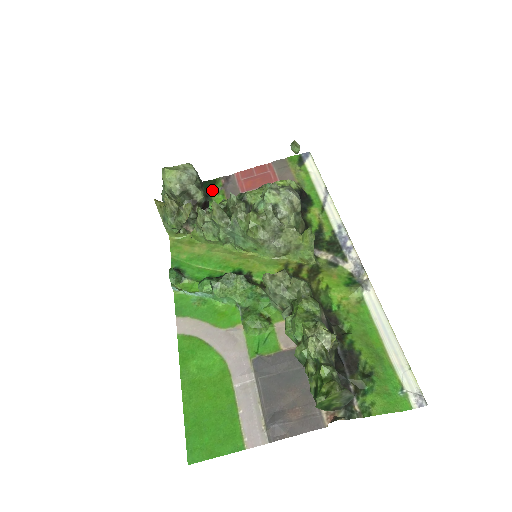
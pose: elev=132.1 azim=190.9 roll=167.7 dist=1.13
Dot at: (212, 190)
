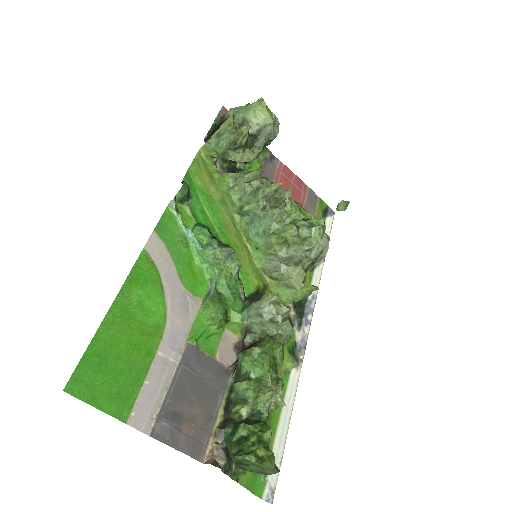
Dot at: occluded
